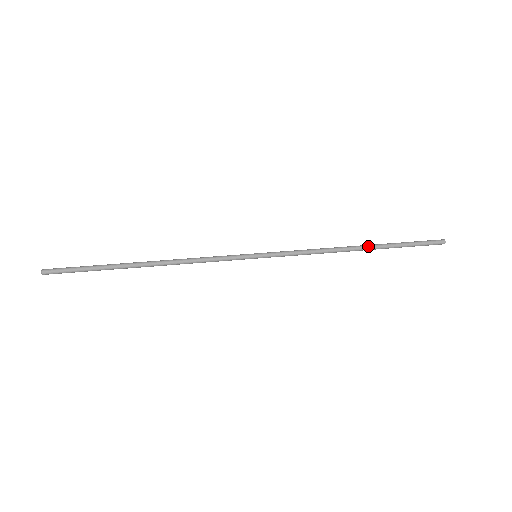
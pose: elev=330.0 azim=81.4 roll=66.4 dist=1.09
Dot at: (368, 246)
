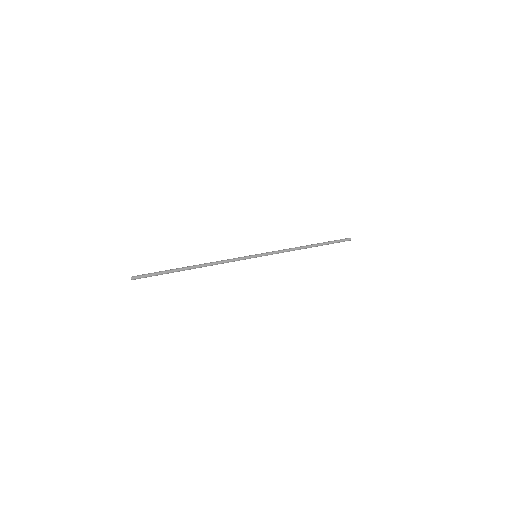
Dot at: (313, 244)
